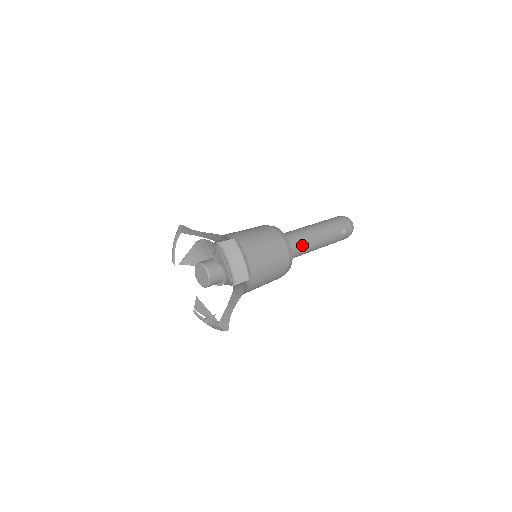
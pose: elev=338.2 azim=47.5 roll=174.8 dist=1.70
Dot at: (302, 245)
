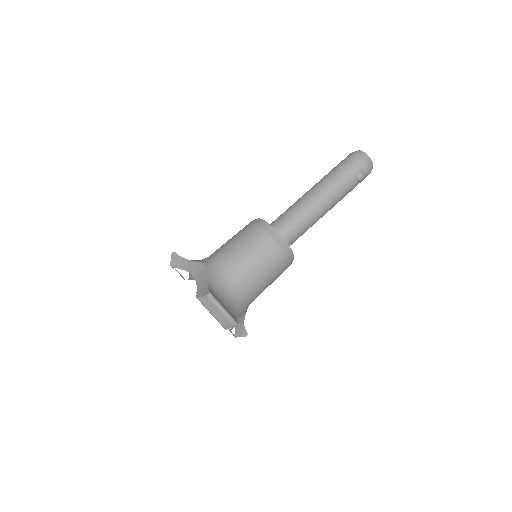
Dot at: (304, 224)
